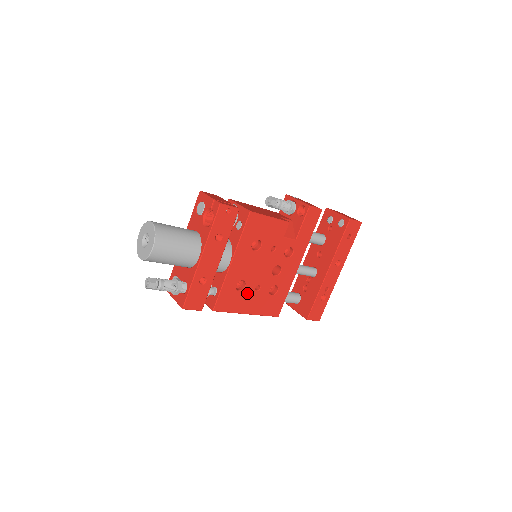
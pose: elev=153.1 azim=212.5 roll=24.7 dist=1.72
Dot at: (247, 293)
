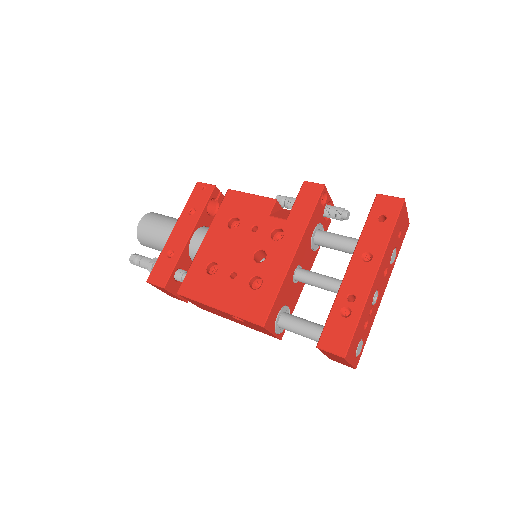
Dot at: (219, 279)
